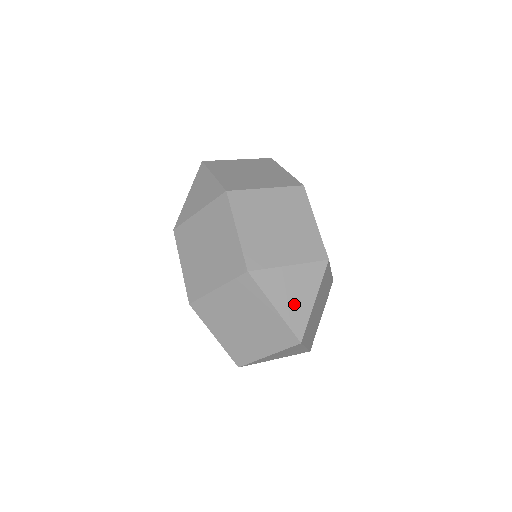
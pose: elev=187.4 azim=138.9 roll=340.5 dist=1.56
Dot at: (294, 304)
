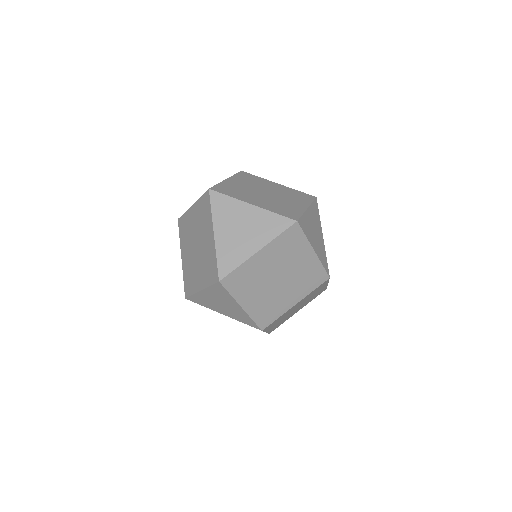
Dot at: occluded
